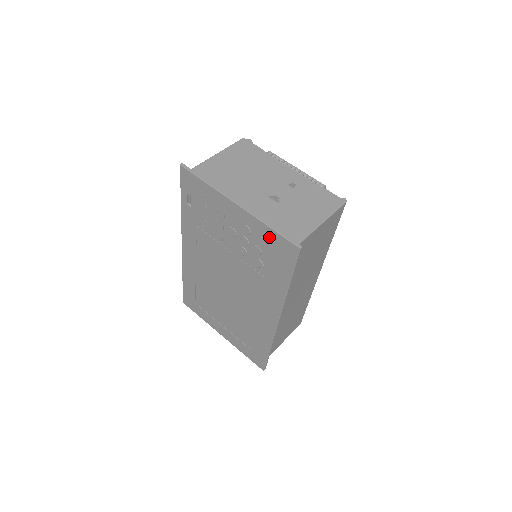
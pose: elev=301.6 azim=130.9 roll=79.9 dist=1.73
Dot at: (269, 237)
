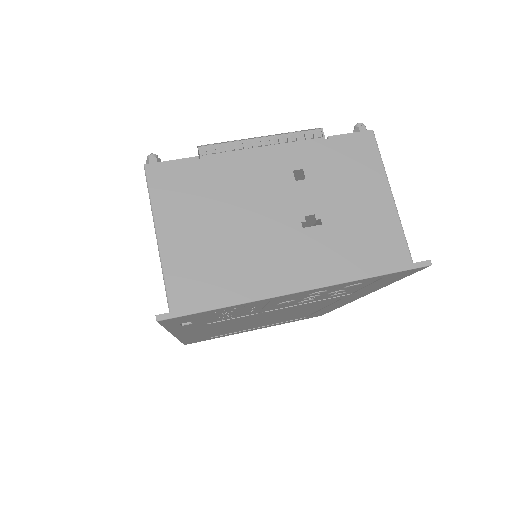
Dot at: (367, 281)
